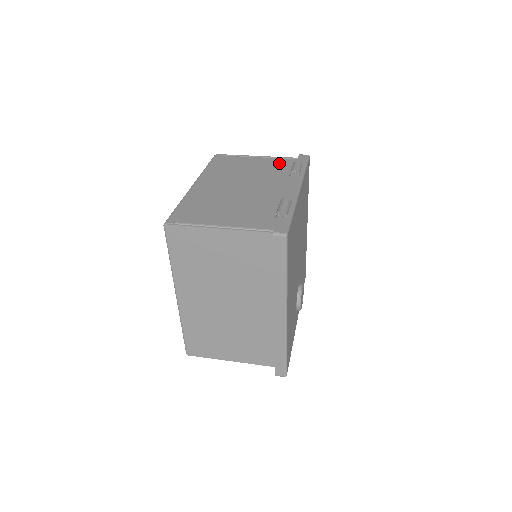
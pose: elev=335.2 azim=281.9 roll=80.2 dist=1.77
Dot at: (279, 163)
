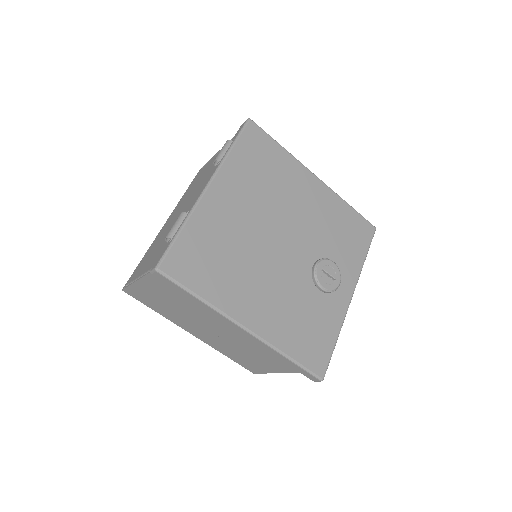
Dot at: occluded
